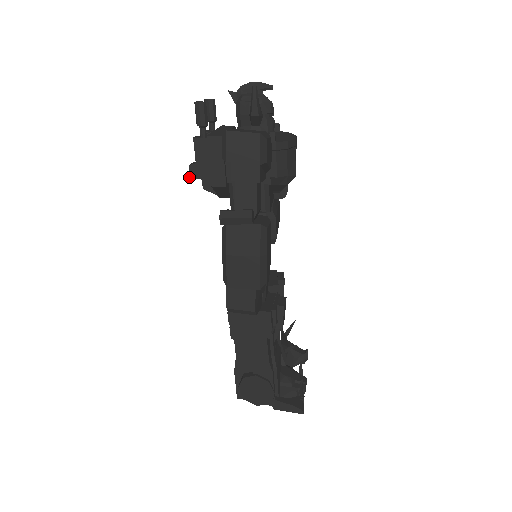
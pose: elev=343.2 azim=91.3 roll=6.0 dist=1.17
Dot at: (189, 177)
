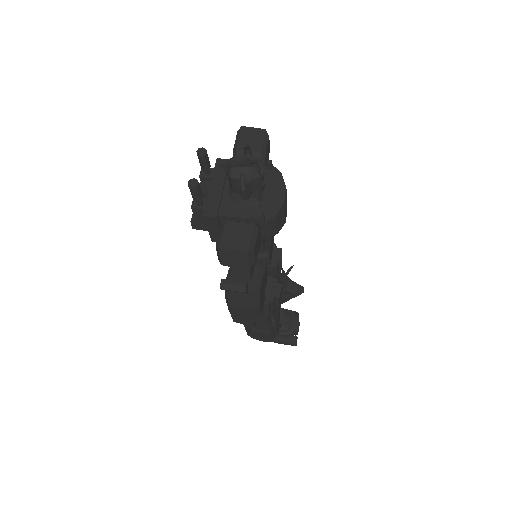
Dot at: (192, 228)
